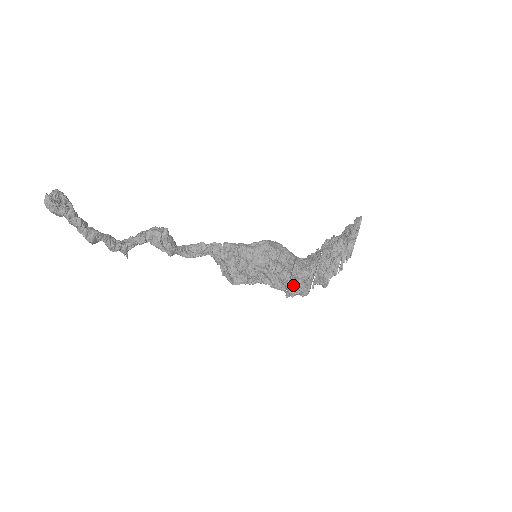
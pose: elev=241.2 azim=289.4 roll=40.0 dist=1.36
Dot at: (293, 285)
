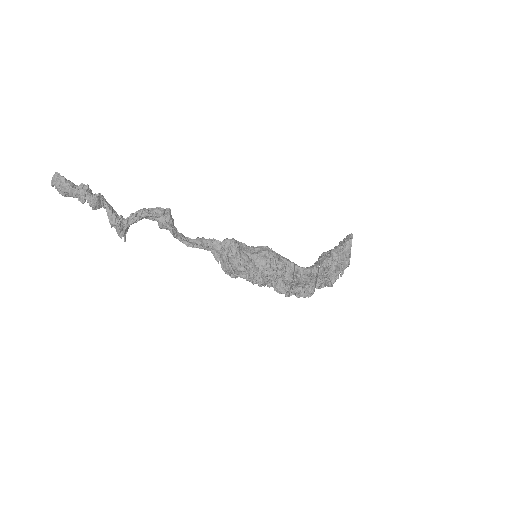
Dot at: (297, 285)
